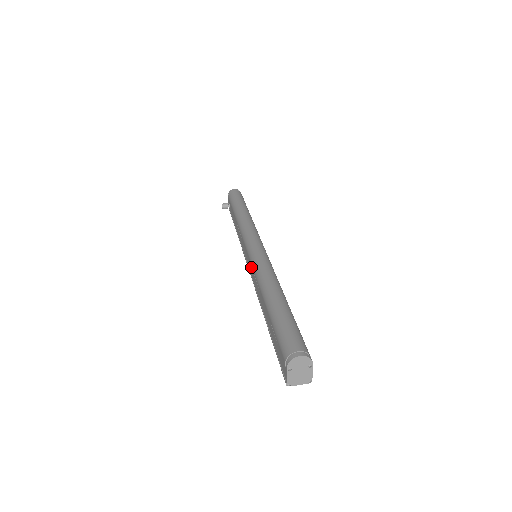
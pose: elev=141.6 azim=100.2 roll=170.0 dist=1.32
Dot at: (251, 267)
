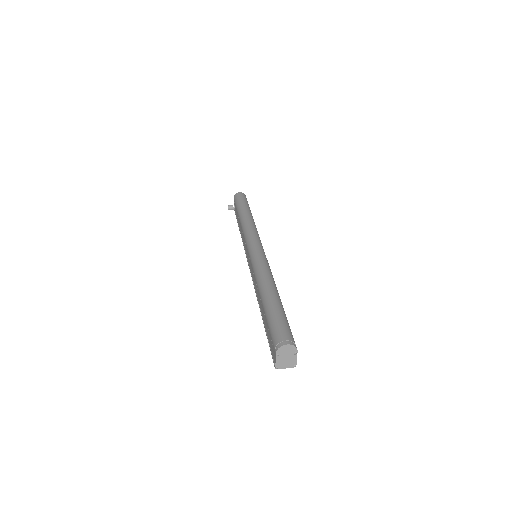
Dot at: (251, 266)
